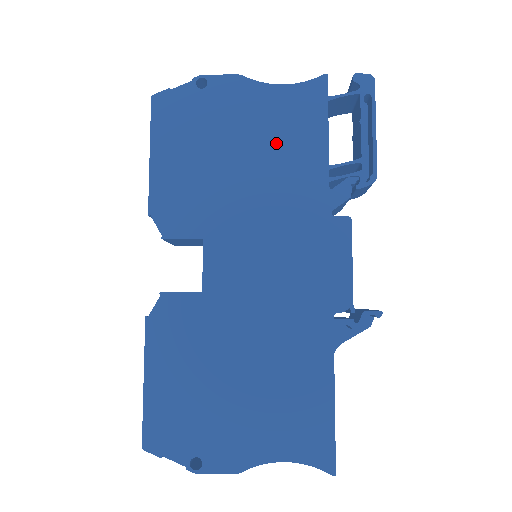
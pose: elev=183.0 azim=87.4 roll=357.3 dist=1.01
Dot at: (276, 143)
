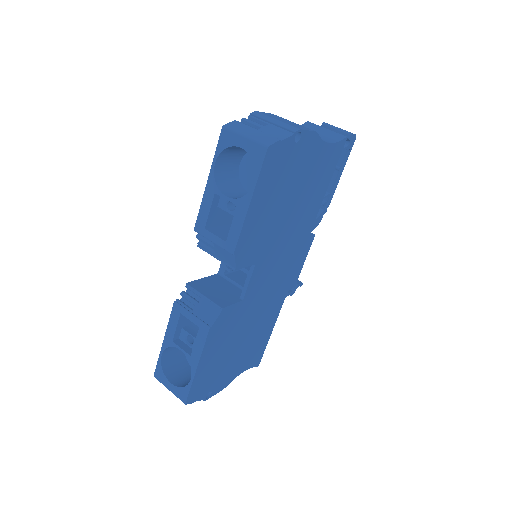
Dot at: (310, 189)
